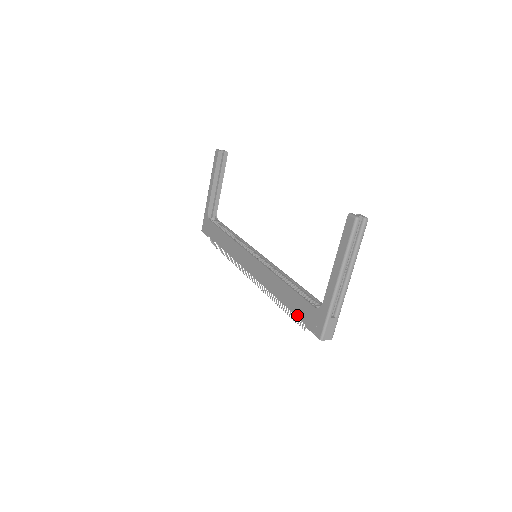
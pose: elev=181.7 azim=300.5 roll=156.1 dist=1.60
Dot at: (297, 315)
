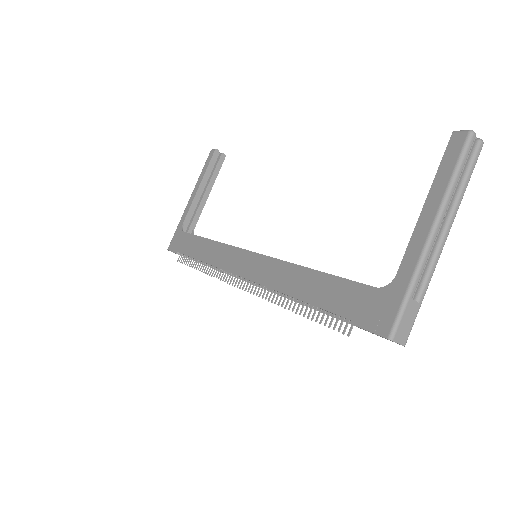
Dot at: (336, 311)
